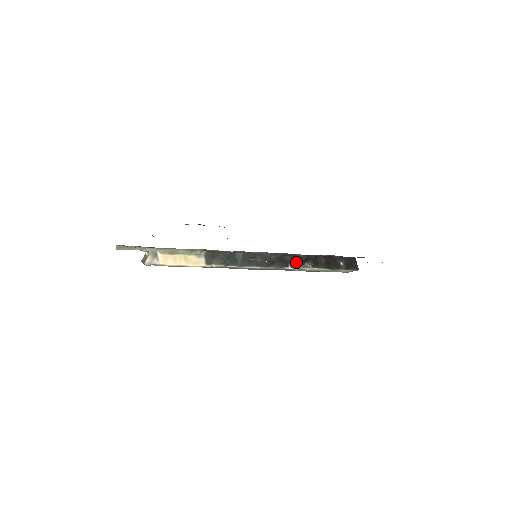
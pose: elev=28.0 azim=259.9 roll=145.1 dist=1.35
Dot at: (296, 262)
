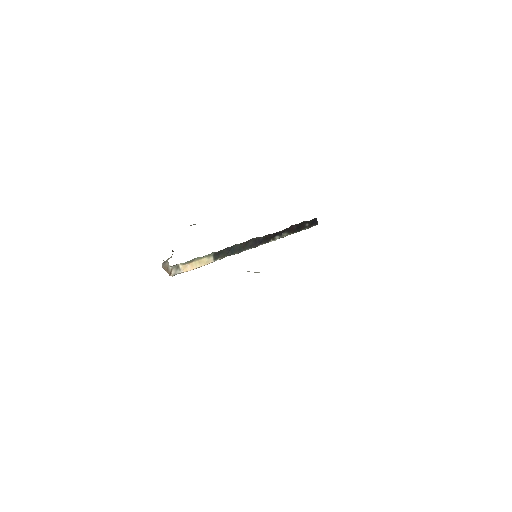
Dot at: (276, 235)
